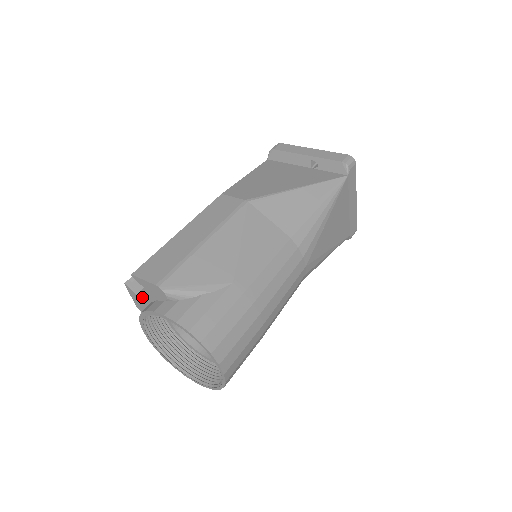
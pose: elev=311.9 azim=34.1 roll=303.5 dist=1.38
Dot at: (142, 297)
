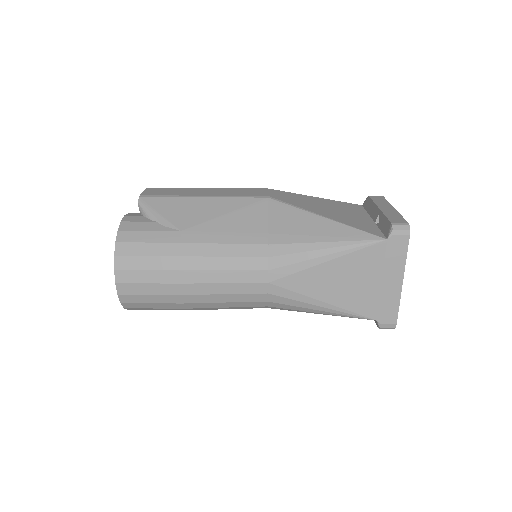
Dot at: occluded
